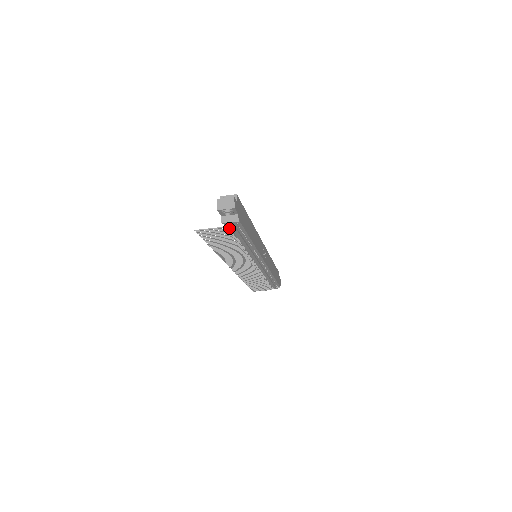
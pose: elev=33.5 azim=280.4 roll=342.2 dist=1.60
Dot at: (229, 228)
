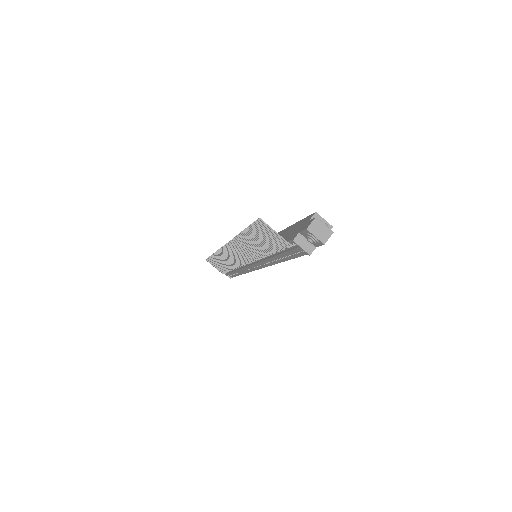
Dot at: (291, 246)
